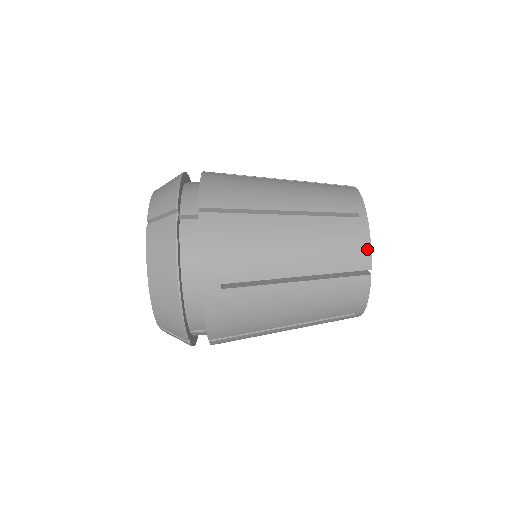
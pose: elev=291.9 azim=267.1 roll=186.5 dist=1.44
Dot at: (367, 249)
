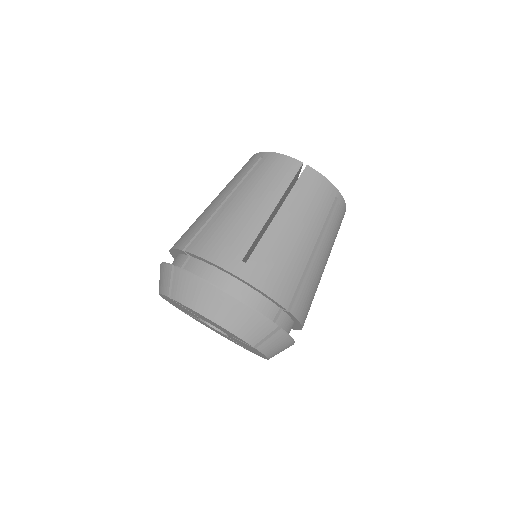
Dot at: (345, 210)
